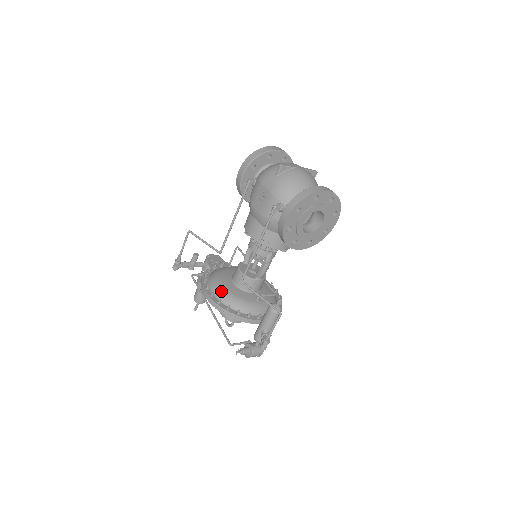
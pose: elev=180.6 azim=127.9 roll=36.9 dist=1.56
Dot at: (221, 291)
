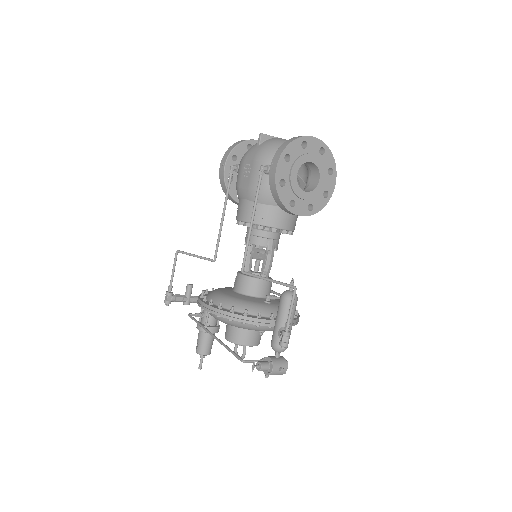
Dot at: (221, 298)
